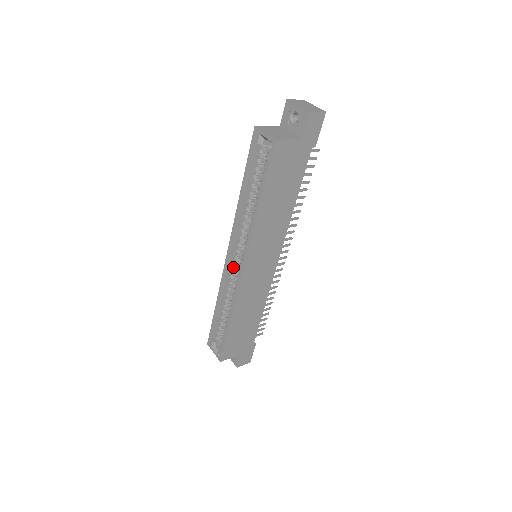
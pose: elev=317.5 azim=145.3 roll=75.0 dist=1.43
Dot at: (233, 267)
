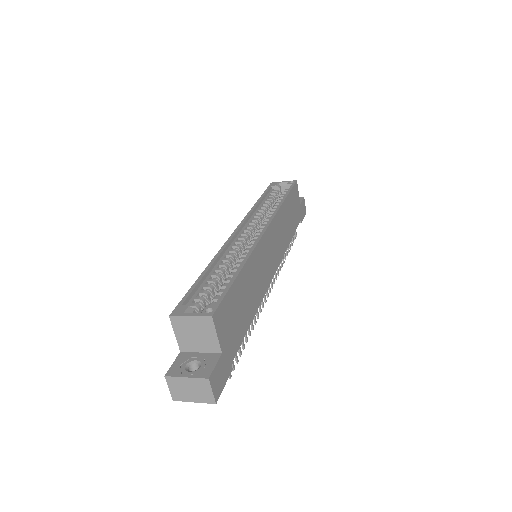
Dot at: (240, 241)
